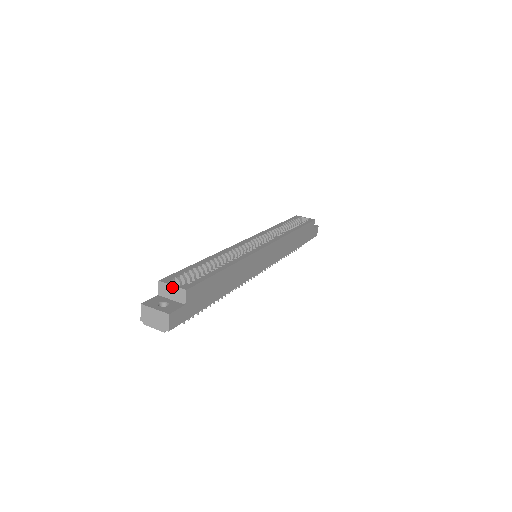
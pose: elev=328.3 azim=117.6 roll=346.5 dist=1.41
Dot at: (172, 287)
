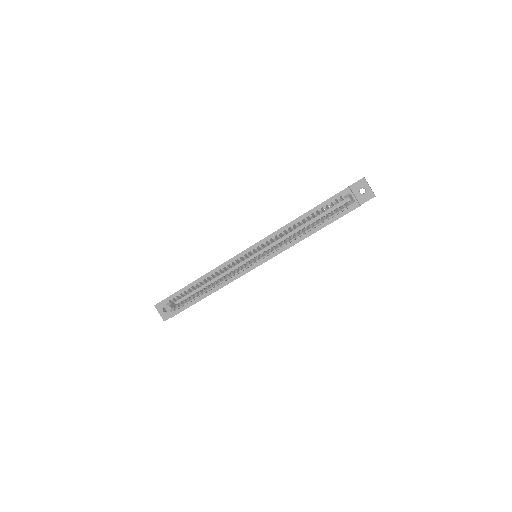
Dot at: (166, 309)
